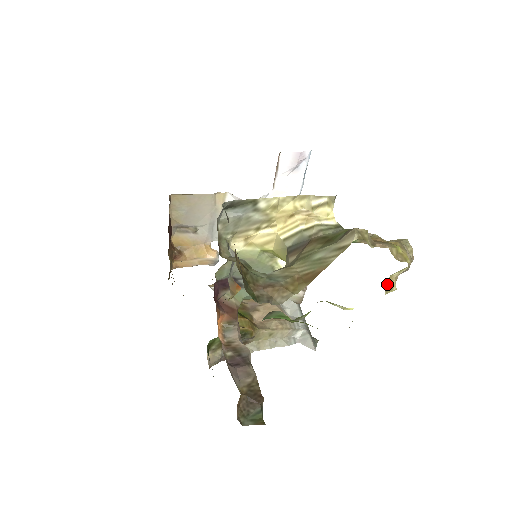
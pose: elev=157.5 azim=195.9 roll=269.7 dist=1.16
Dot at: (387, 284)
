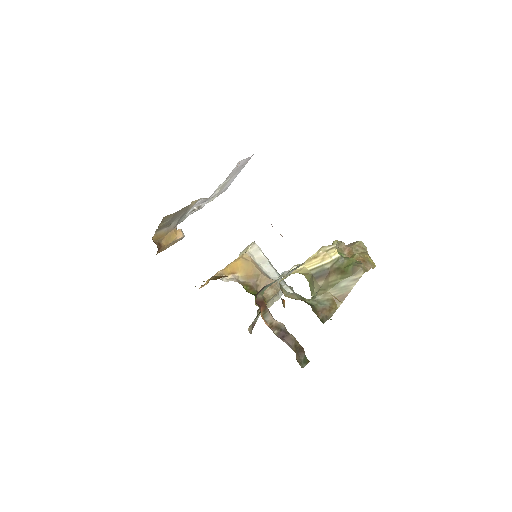
Dot at: occluded
